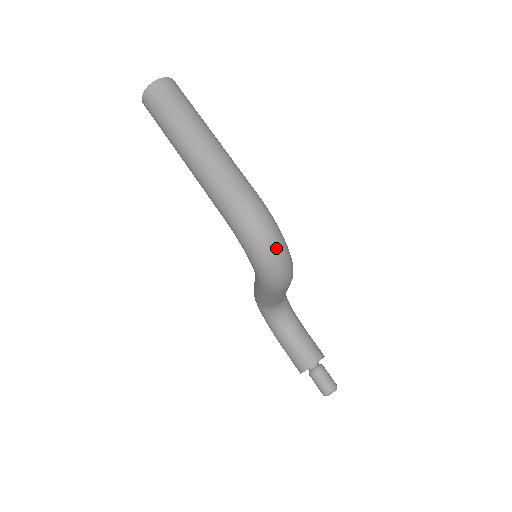
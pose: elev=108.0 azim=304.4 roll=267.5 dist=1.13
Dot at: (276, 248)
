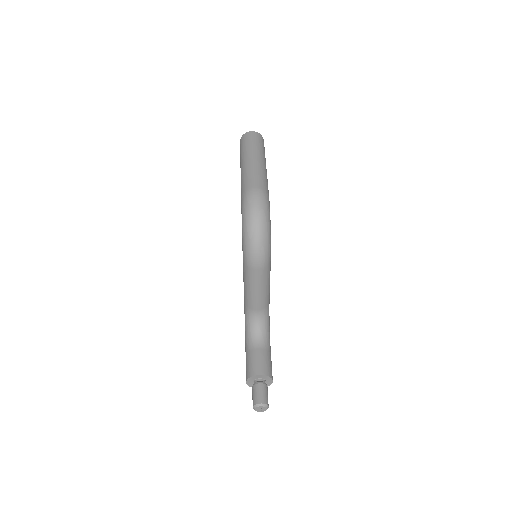
Dot at: (260, 222)
